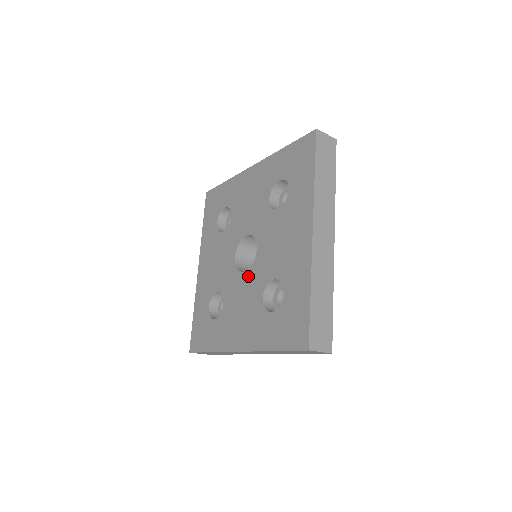
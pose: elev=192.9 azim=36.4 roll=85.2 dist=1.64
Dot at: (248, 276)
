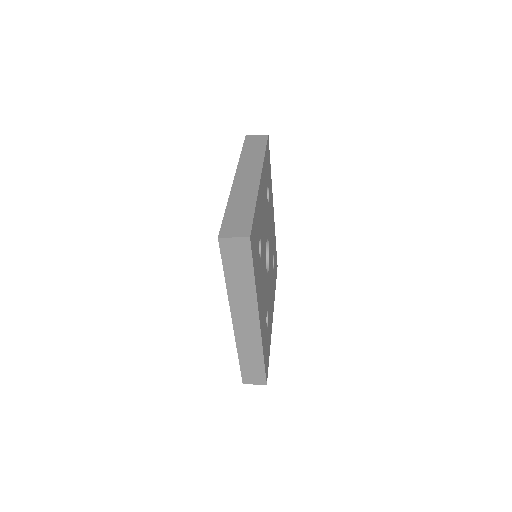
Dot at: occluded
